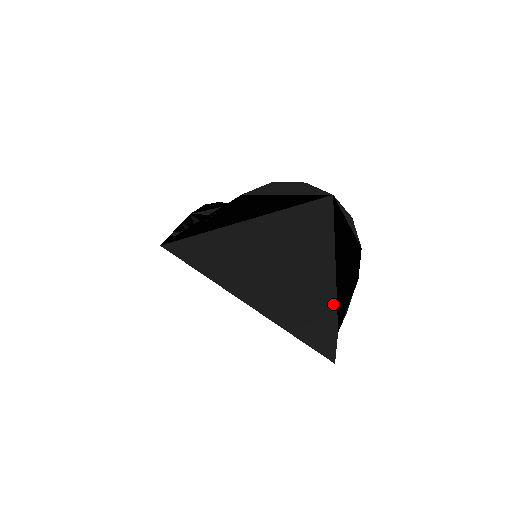
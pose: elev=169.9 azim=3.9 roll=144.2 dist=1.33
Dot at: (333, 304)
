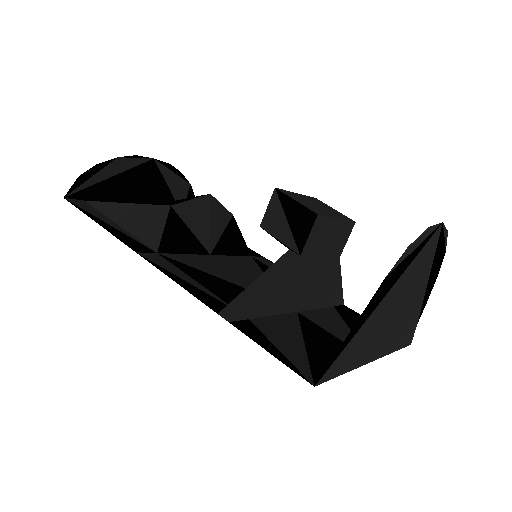
Dot at: (420, 308)
